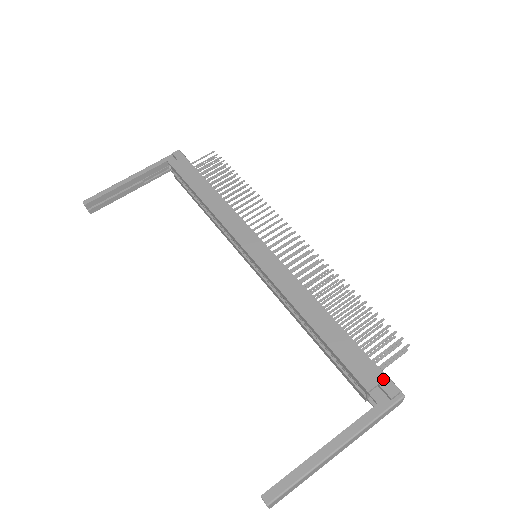
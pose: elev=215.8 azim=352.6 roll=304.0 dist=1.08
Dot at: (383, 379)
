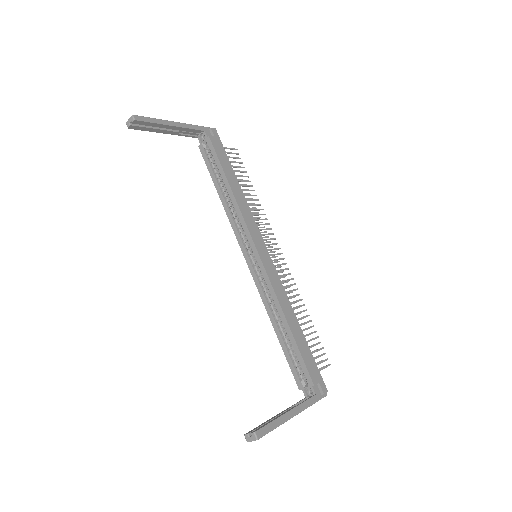
Dot at: (321, 380)
